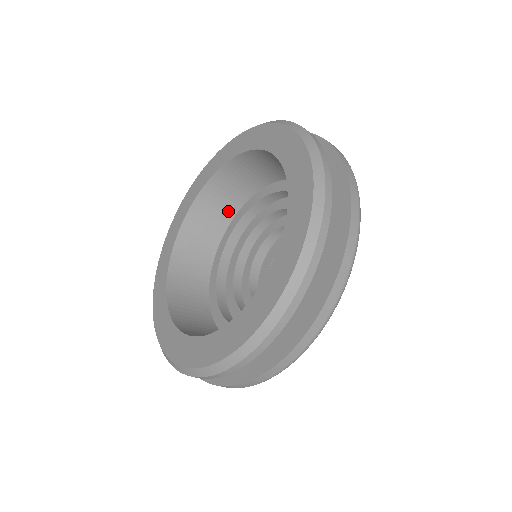
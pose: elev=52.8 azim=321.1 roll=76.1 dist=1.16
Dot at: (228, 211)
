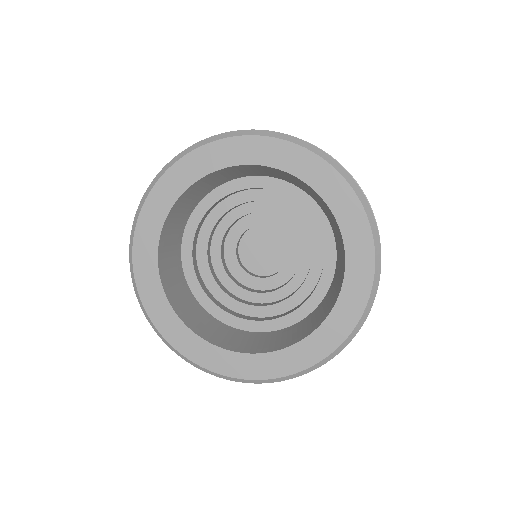
Dot at: (232, 177)
